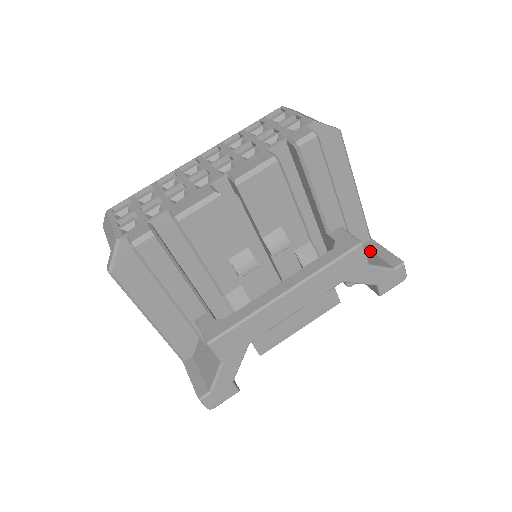
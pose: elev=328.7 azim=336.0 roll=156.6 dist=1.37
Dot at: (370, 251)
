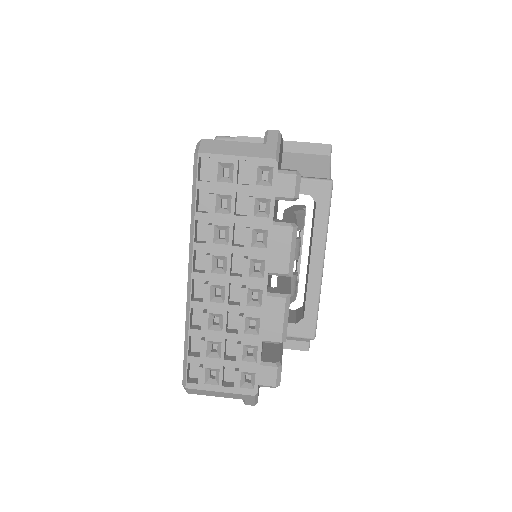
Dot at: (298, 155)
